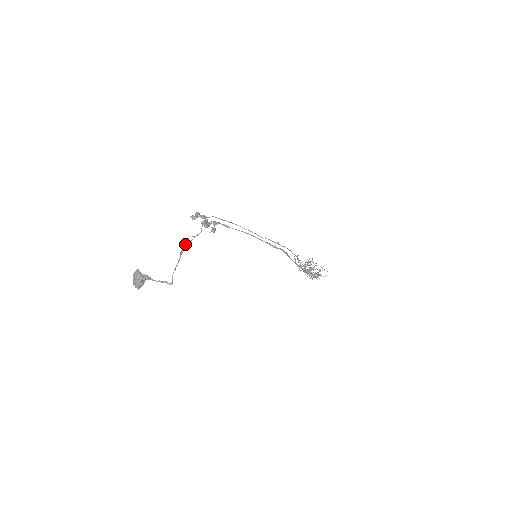
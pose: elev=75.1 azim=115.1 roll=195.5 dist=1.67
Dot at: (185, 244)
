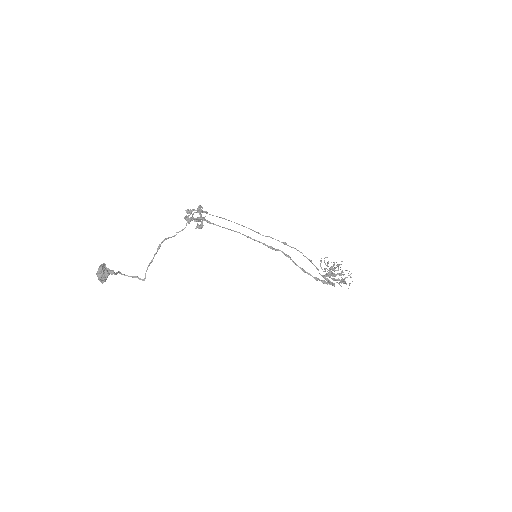
Dot at: occluded
